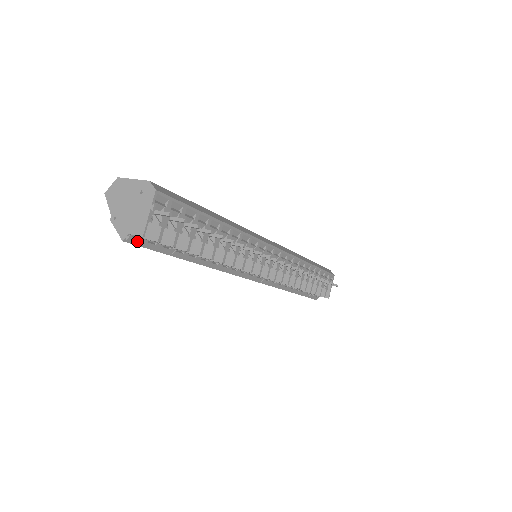
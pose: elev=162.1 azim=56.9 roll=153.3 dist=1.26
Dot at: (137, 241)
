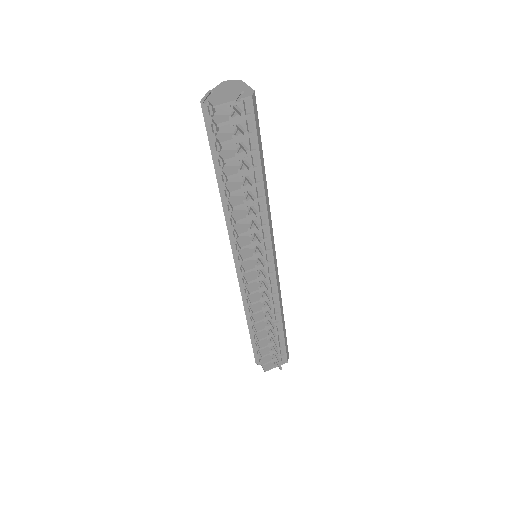
Dot at: (207, 114)
